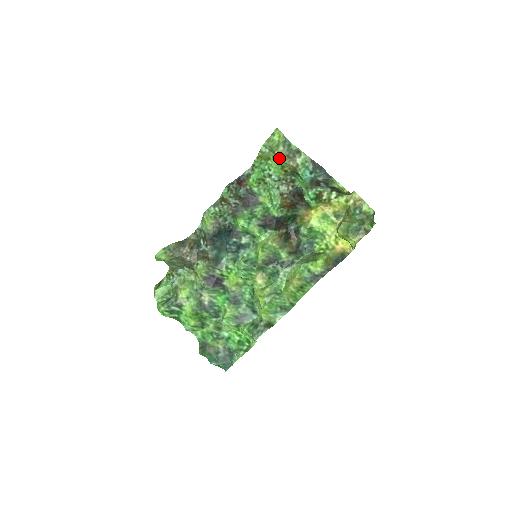
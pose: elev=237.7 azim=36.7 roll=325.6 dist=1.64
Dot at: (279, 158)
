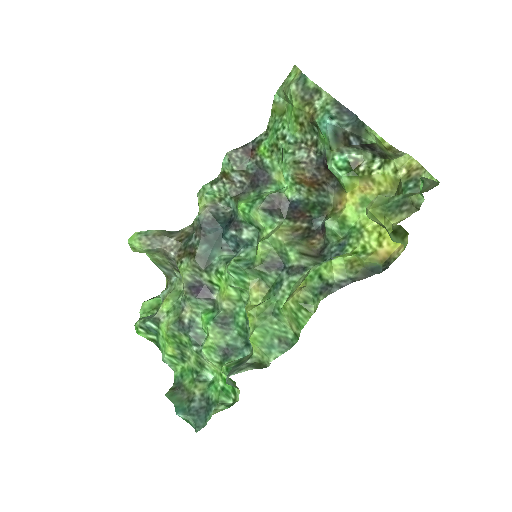
Dot at: (291, 104)
